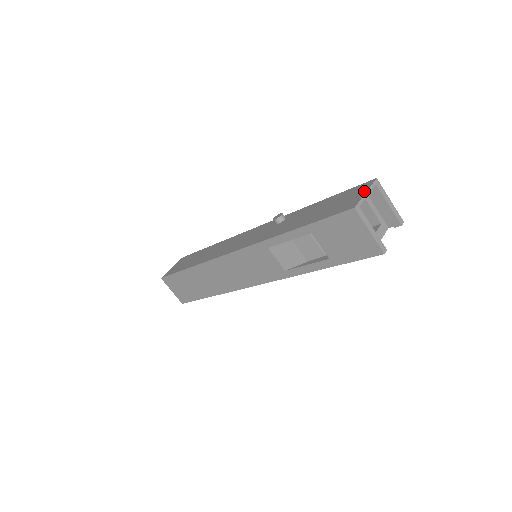
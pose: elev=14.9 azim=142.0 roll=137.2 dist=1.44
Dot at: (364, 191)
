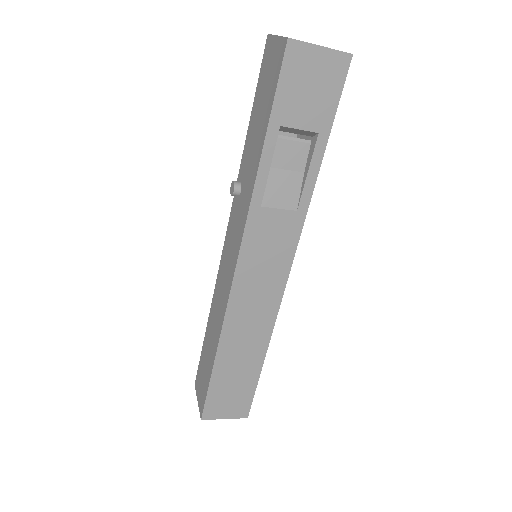
Dot at: (274, 40)
